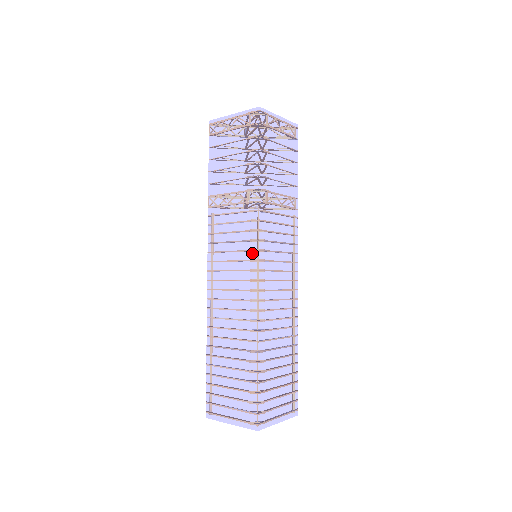
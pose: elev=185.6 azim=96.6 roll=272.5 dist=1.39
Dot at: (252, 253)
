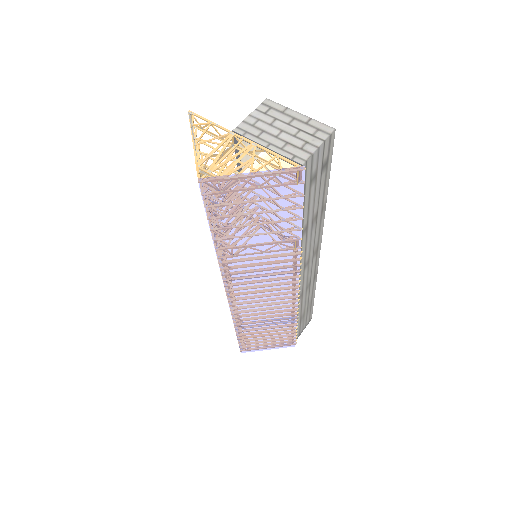
Dot at: occluded
